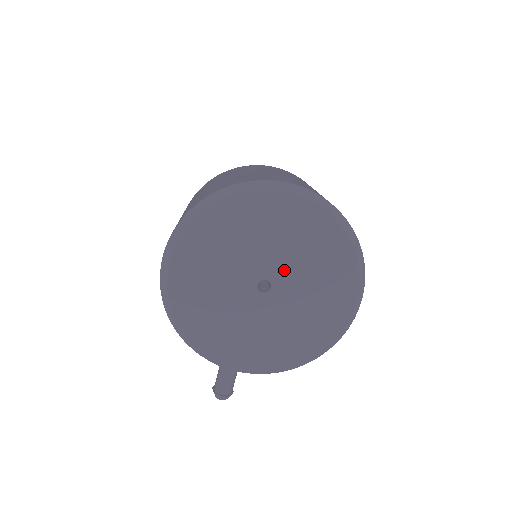
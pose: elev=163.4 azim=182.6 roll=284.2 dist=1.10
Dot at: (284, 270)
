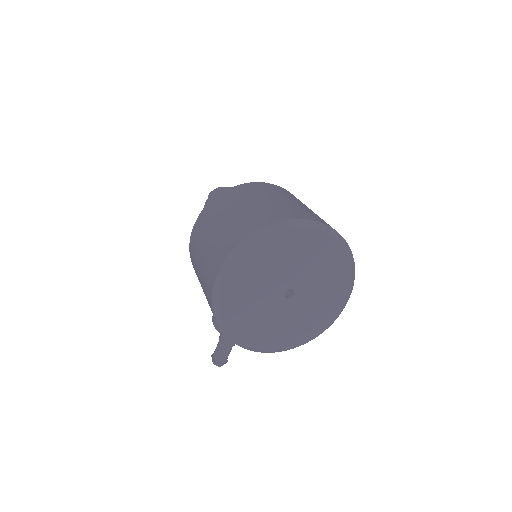
Dot at: (305, 282)
